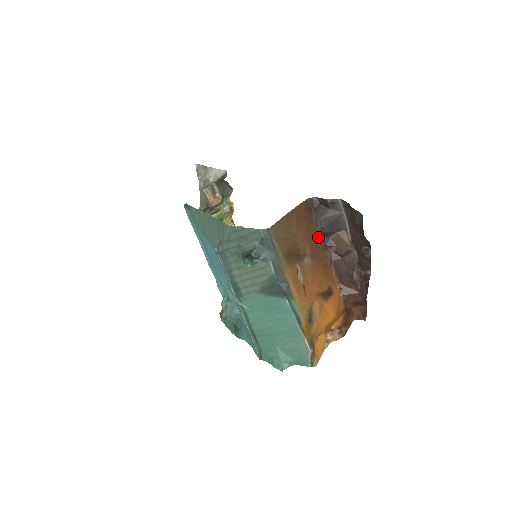
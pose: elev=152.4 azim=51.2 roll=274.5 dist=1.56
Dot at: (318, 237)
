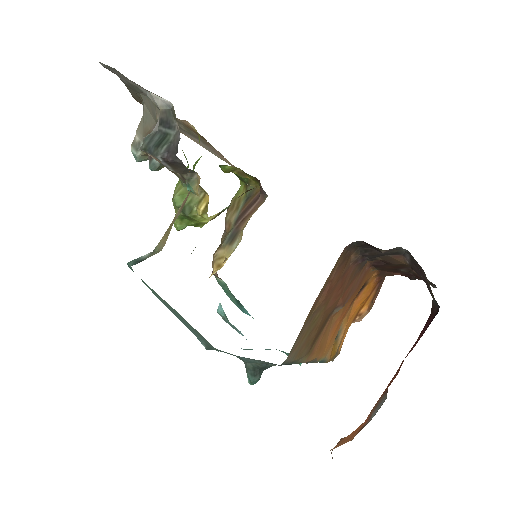
Dot at: (356, 268)
